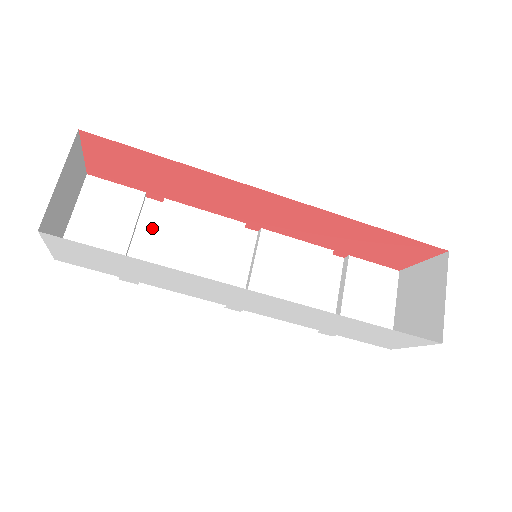
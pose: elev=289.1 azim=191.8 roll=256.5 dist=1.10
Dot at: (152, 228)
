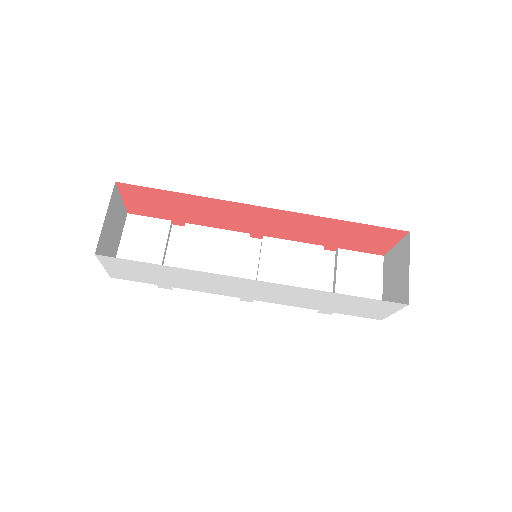
Dot at: (179, 247)
